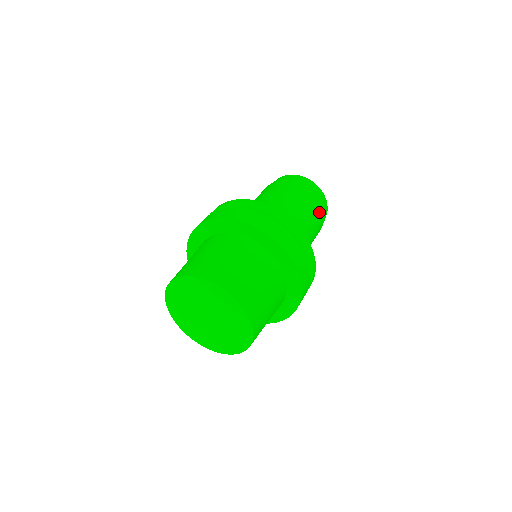
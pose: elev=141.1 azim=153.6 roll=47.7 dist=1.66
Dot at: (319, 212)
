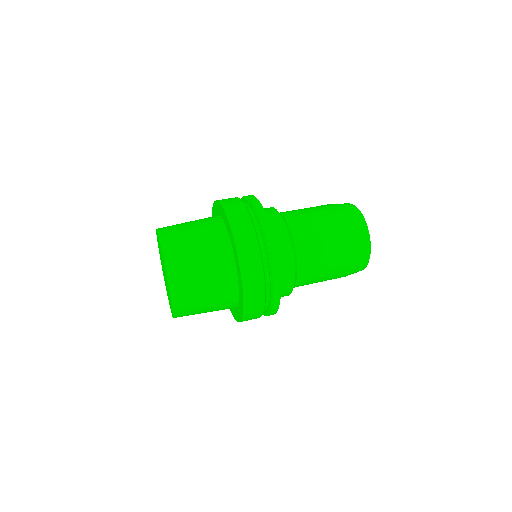
Dot at: (338, 220)
